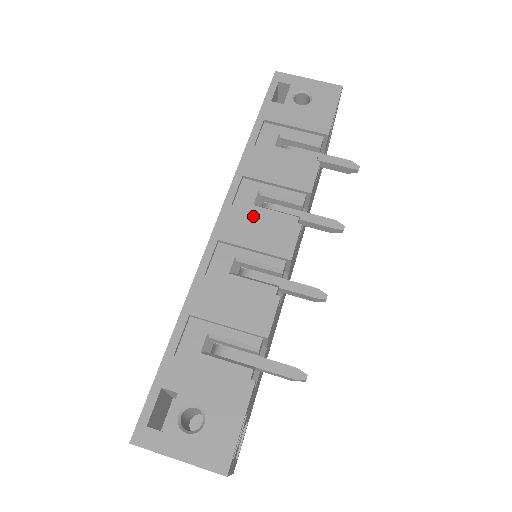
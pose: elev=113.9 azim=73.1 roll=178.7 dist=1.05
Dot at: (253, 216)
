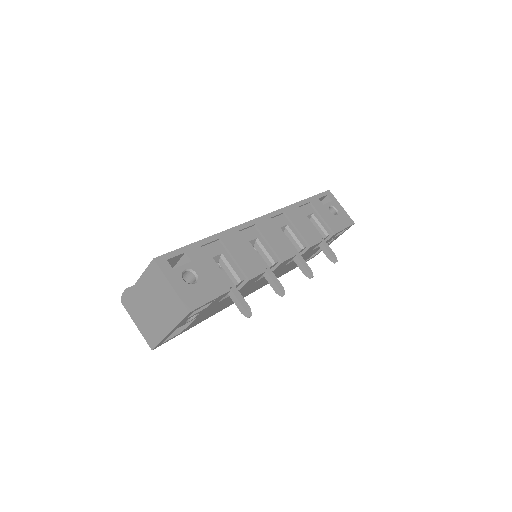
Dot at: (278, 231)
